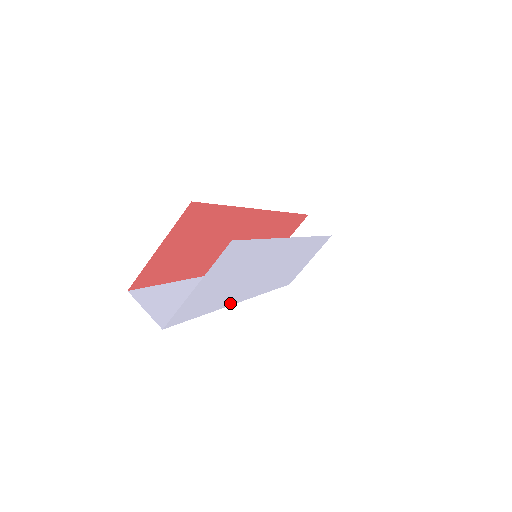
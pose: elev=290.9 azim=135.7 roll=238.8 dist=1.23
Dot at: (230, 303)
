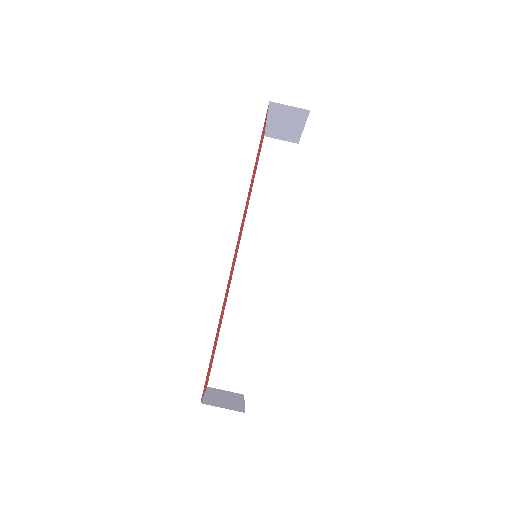
Dot at: occluded
